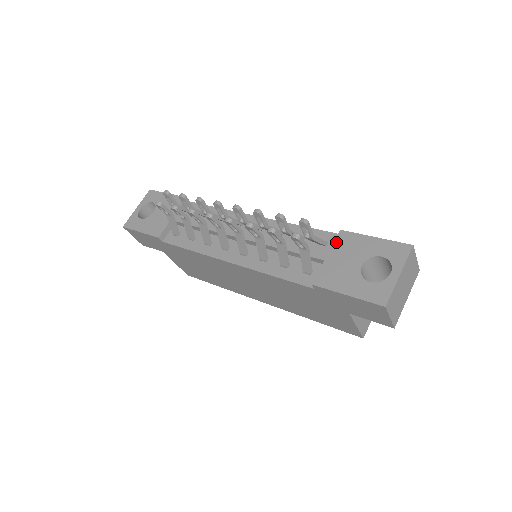
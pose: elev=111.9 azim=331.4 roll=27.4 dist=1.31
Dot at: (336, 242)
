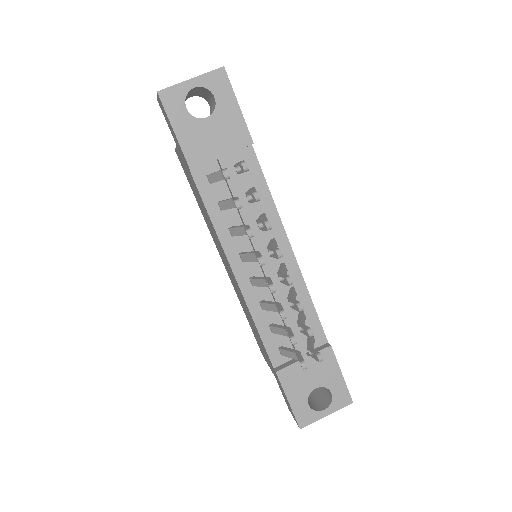
Dot at: occluded
